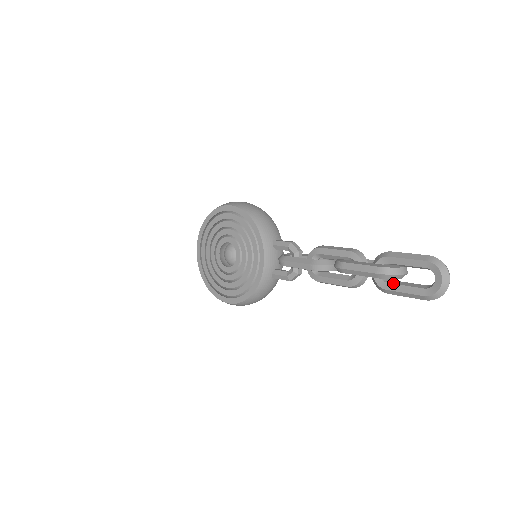
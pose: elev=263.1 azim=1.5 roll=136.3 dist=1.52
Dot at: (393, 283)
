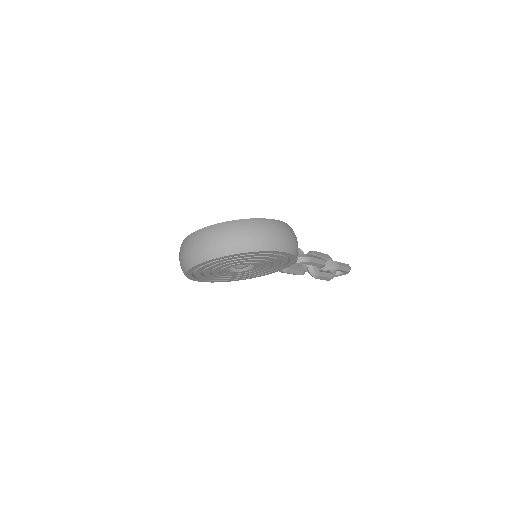
Dot at: occluded
